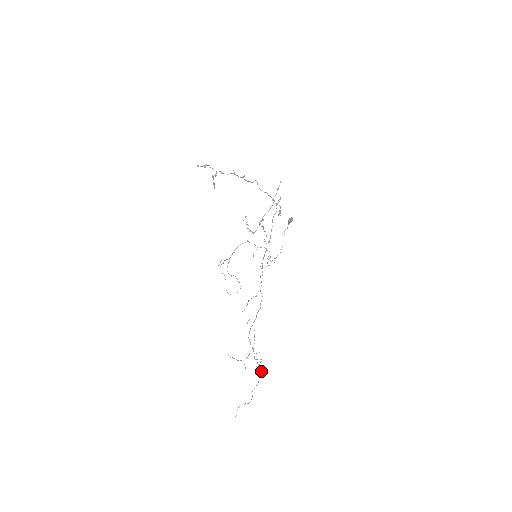
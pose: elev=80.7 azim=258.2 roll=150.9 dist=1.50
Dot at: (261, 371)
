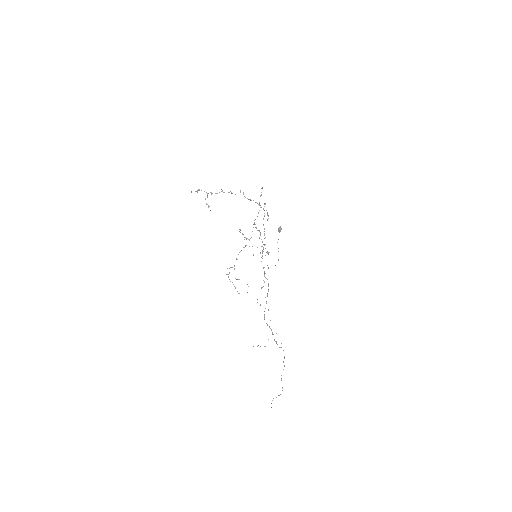
Dot at: occluded
